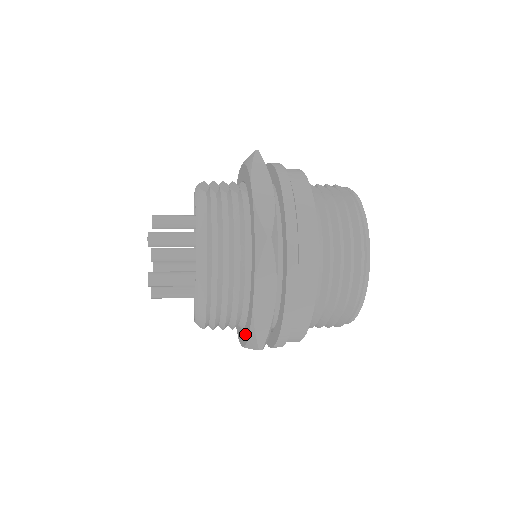
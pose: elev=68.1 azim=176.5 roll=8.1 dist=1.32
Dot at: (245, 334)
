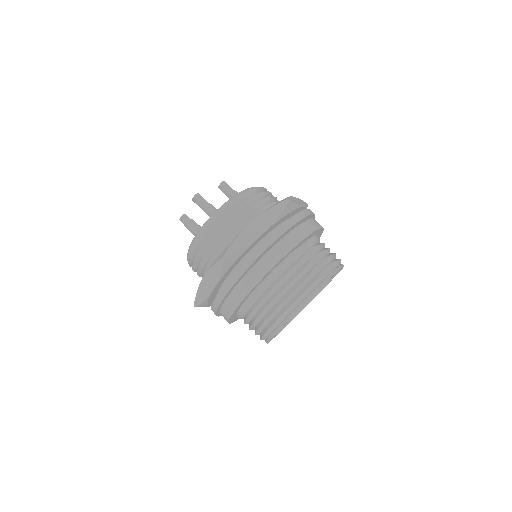
Dot at: occluded
